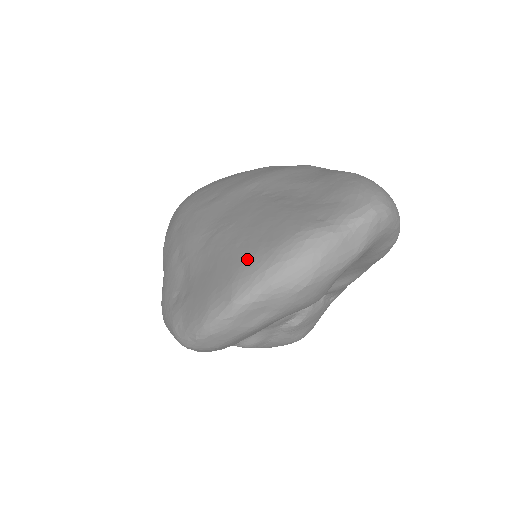
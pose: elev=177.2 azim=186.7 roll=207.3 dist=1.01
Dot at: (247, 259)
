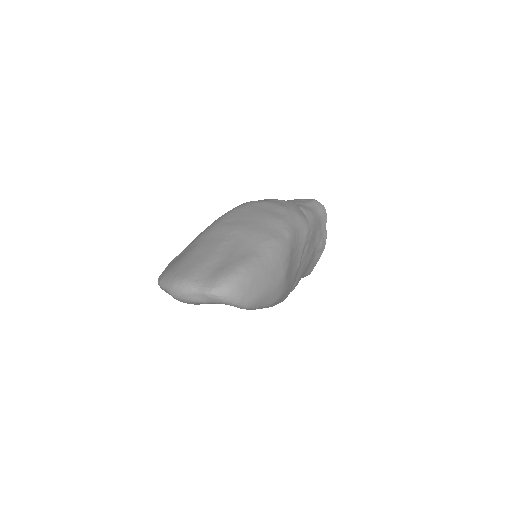
Dot at: (173, 271)
